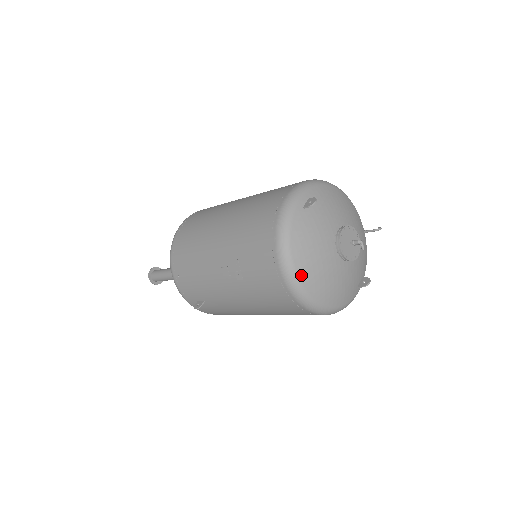
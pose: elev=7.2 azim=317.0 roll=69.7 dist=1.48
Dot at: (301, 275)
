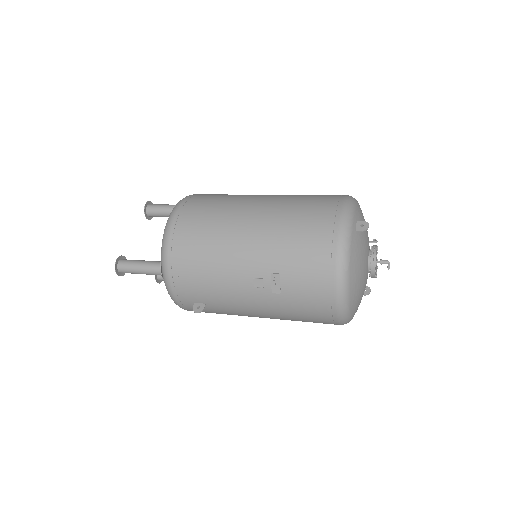
Dot at: (351, 296)
